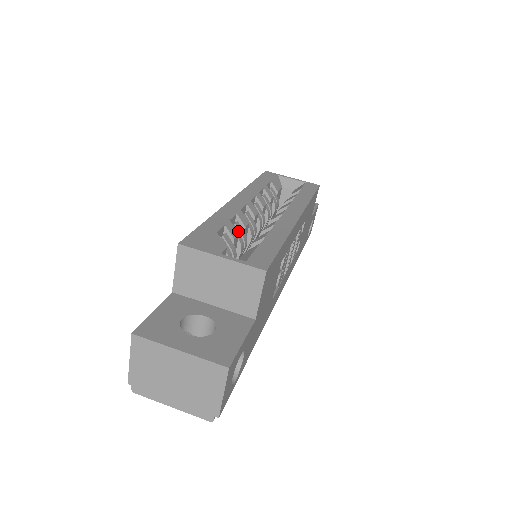
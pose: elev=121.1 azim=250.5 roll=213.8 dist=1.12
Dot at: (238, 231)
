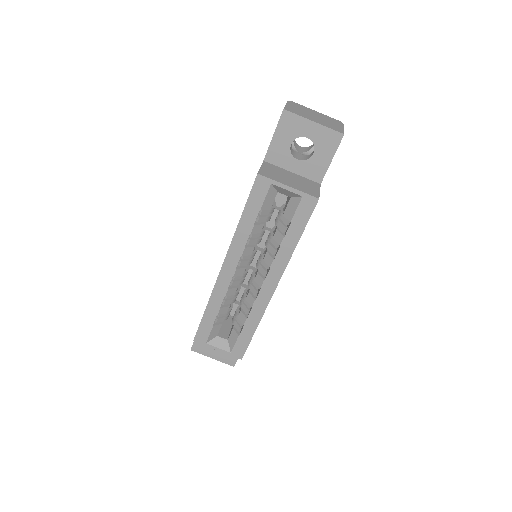
Dot at: (230, 298)
